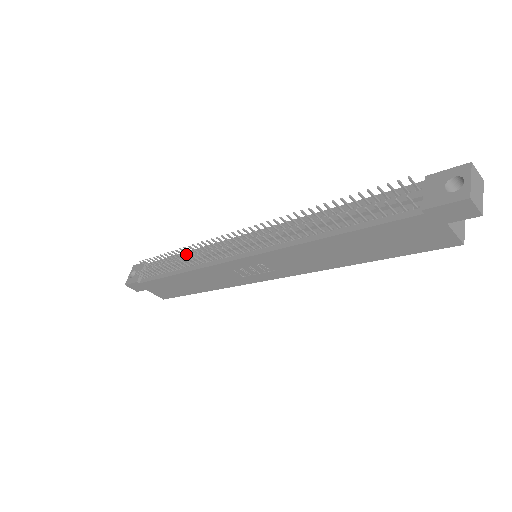
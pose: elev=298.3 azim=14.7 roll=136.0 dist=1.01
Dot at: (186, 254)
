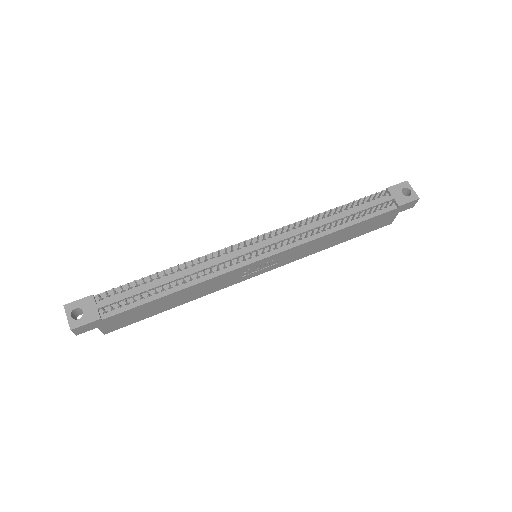
Dot at: (172, 271)
